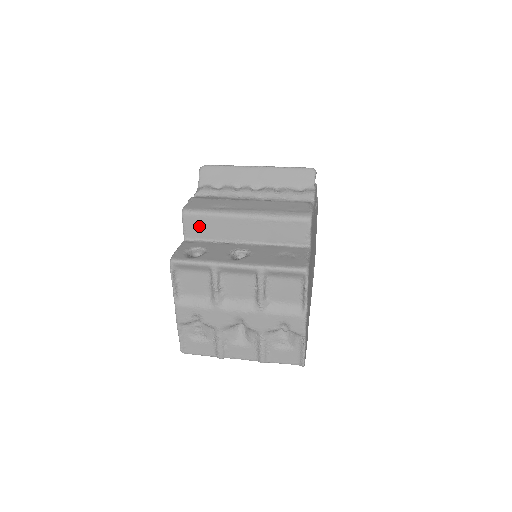
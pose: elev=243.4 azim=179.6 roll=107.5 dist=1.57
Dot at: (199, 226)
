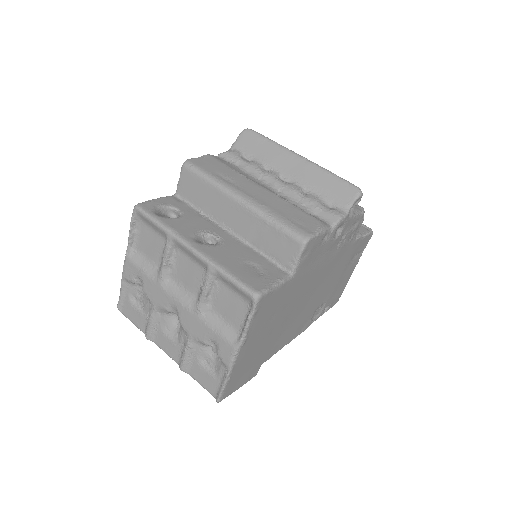
Dot at: (193, 187)
